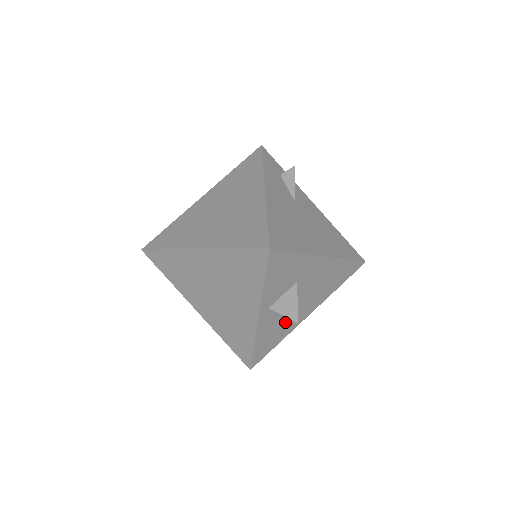
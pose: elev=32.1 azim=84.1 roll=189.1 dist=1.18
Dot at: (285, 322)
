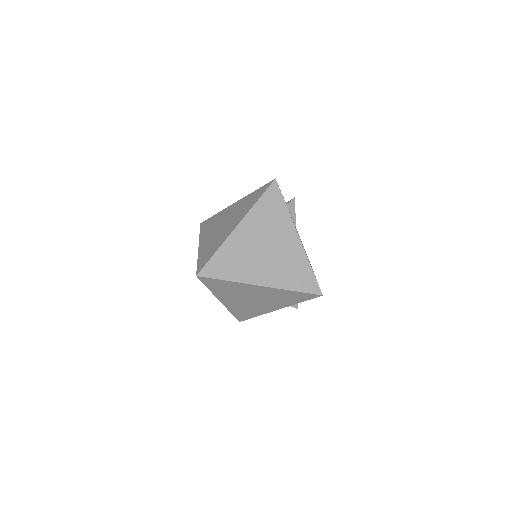
Dot at: occluded
